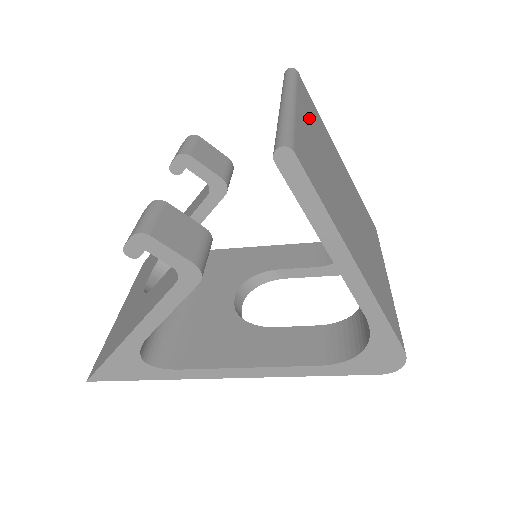
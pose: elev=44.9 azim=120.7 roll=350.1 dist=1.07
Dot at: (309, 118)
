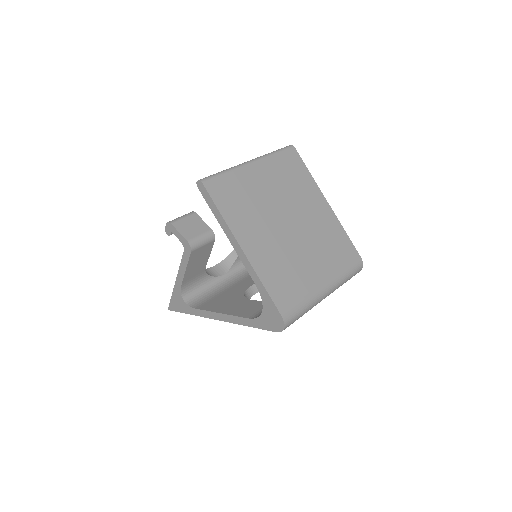
Dot at: (272, 172)
